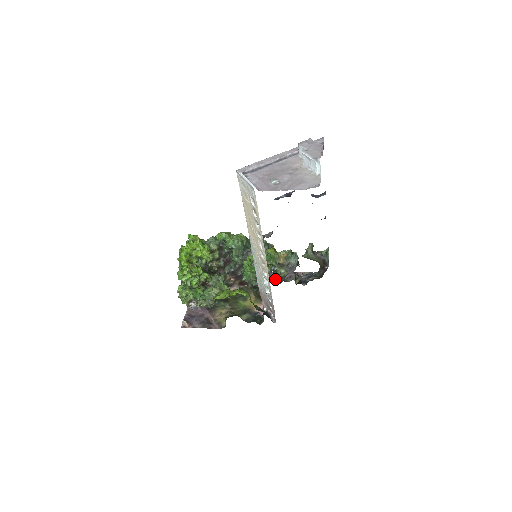
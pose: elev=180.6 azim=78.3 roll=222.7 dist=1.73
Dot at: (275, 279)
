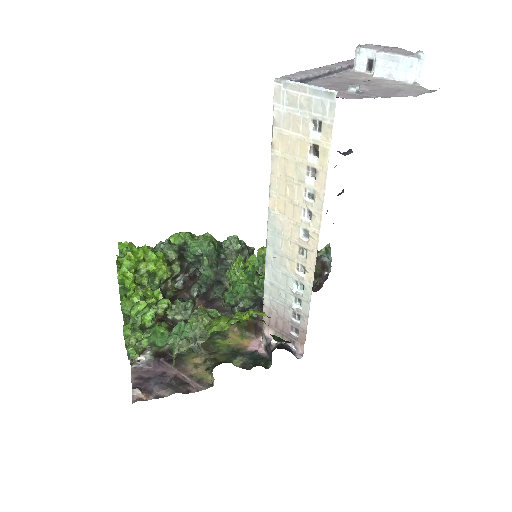
Dot at: occluded
